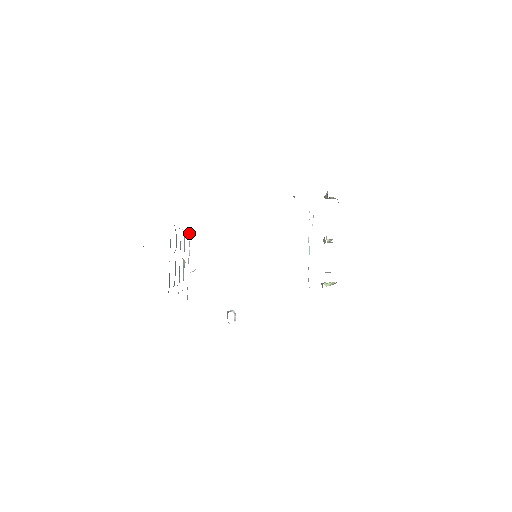
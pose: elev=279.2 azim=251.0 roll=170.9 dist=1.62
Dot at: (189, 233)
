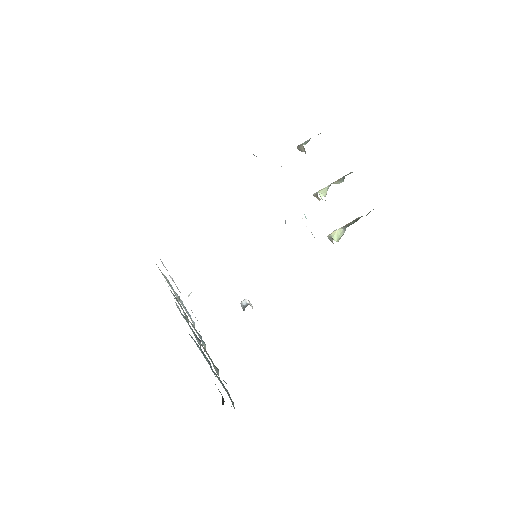
Dot at: occluded
